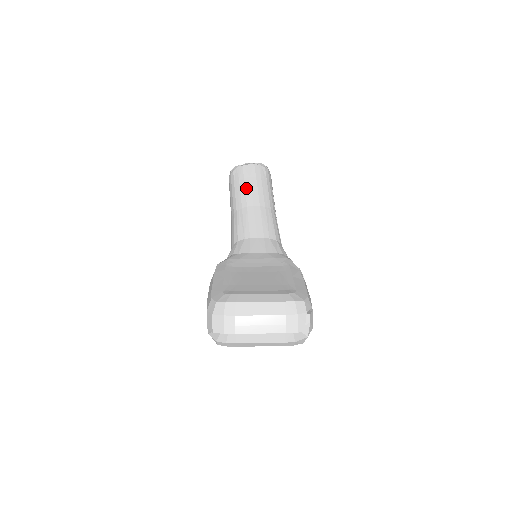
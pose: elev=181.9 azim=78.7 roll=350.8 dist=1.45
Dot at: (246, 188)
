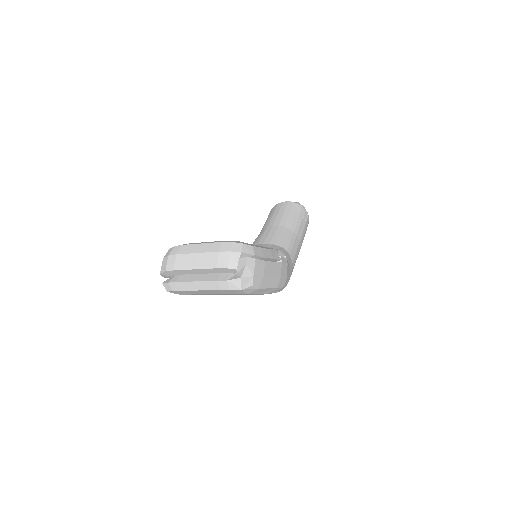
Dot at: (273, 216)
